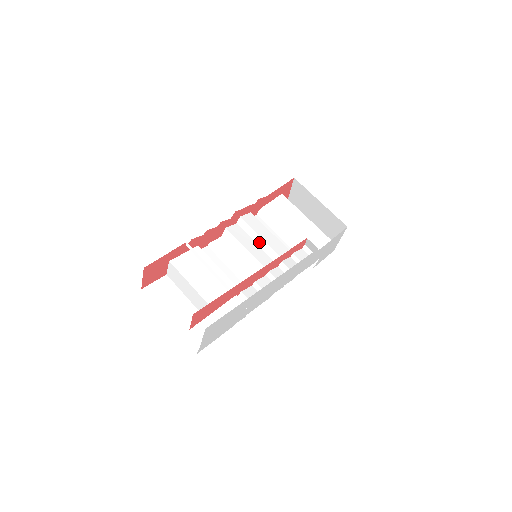
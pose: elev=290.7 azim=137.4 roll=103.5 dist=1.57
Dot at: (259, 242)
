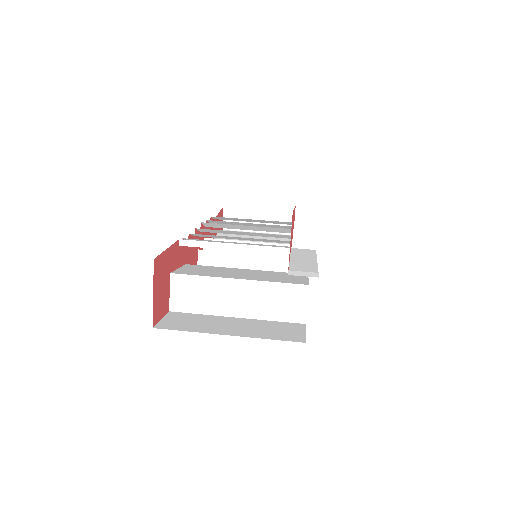
Dot at: occluded
